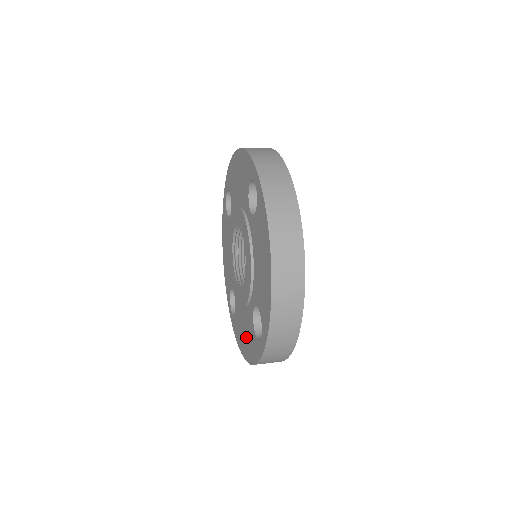
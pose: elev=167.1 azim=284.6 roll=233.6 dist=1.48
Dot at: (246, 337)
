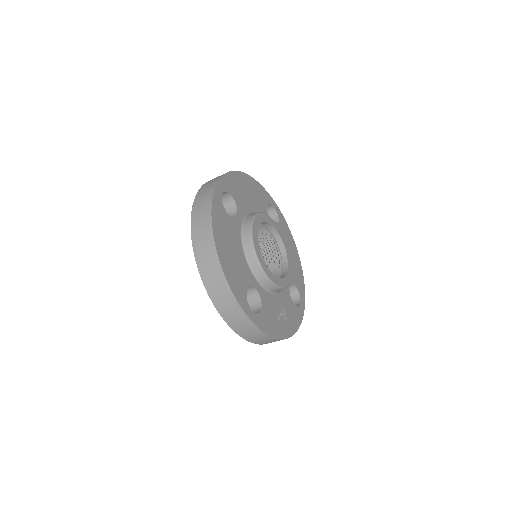
Dot at: occluded
